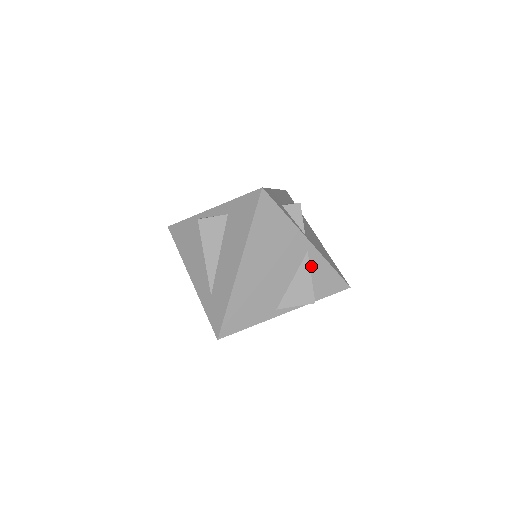
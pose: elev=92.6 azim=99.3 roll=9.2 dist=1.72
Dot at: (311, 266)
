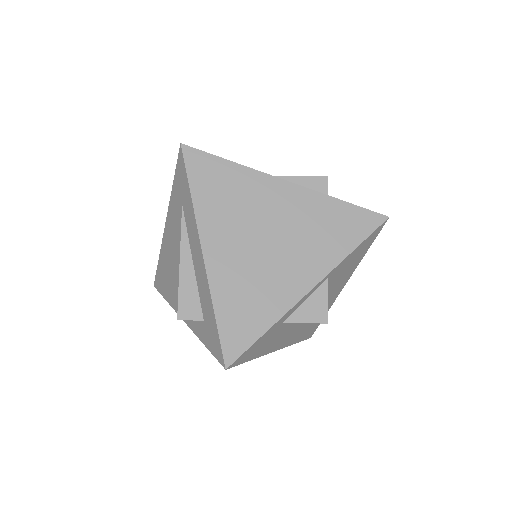
Dot at: occluded
